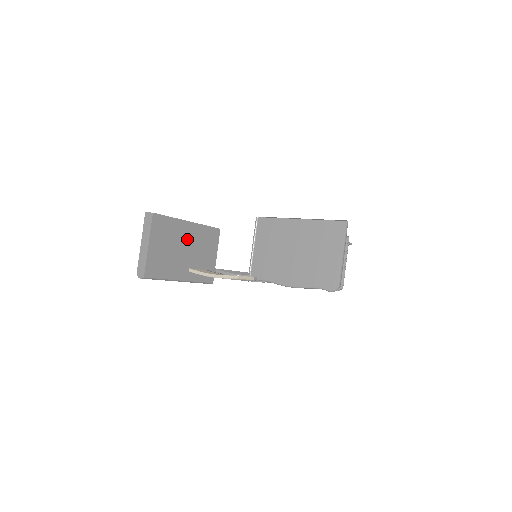
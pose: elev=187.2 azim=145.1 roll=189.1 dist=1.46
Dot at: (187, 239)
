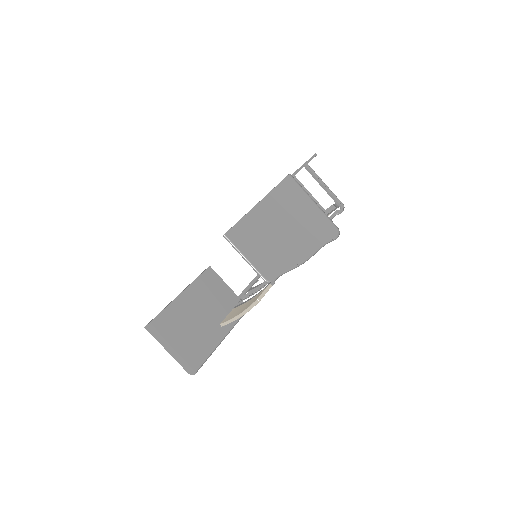
Dot at: (195, 306)
